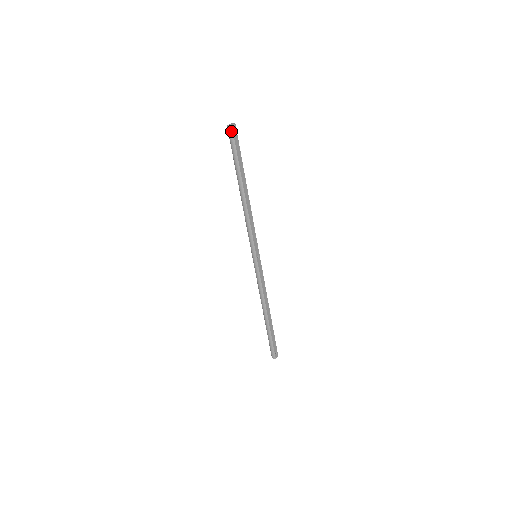
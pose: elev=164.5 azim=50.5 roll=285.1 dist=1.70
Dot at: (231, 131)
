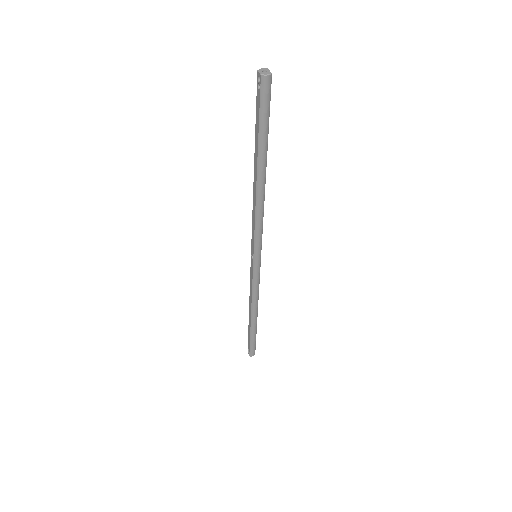
Dot at: (270, 84)
